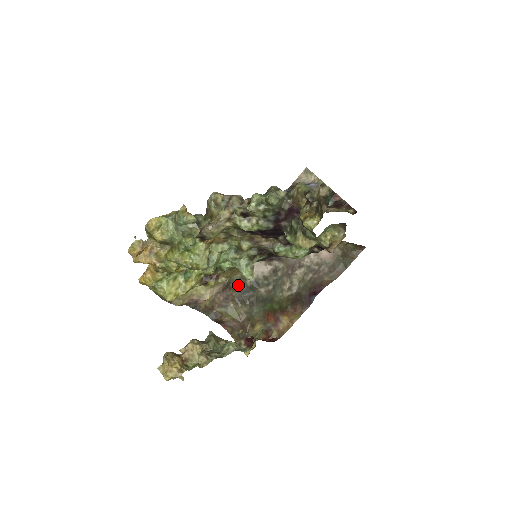
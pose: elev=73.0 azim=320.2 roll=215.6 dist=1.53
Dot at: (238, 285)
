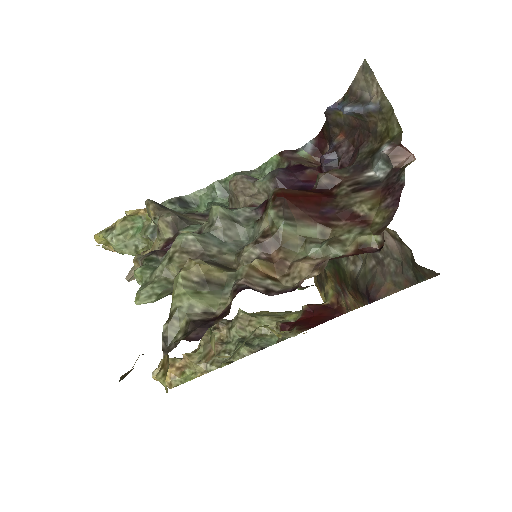
Dot at: occluded
